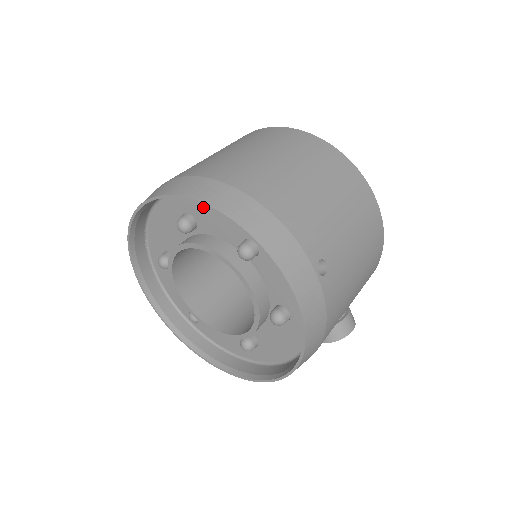
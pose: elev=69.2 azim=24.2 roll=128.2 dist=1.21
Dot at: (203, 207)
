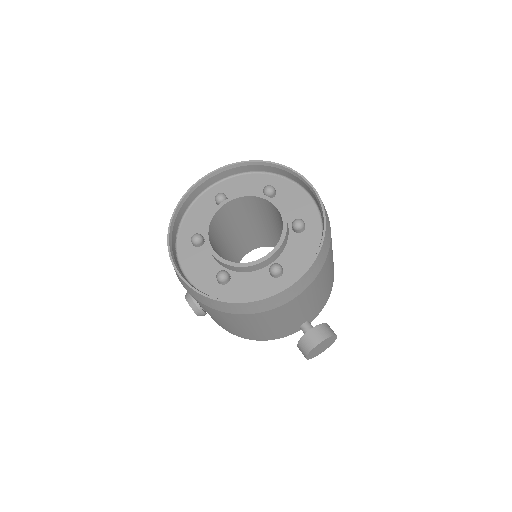
Dot at: (234, 186)
